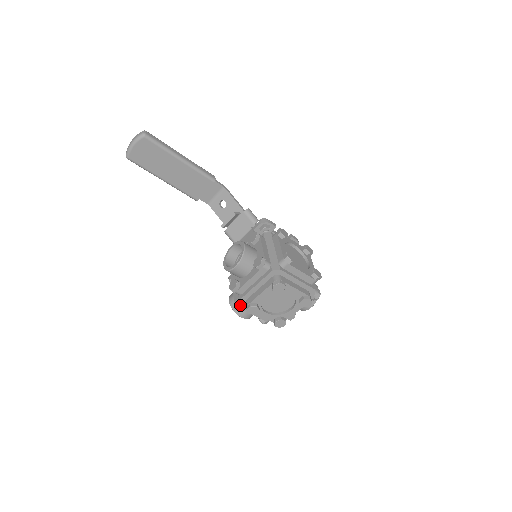
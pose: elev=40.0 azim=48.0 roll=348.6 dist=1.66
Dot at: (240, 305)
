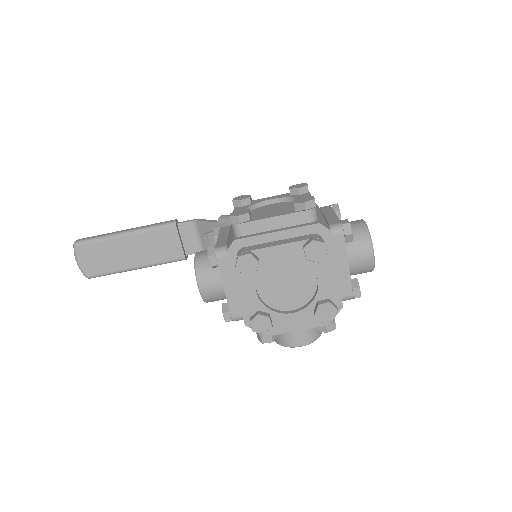
Dot at: occluded
